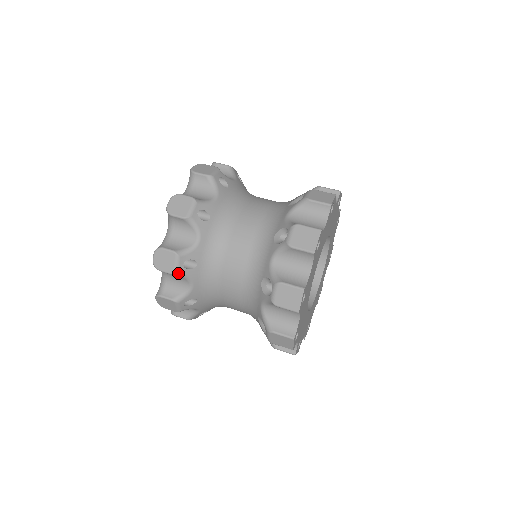
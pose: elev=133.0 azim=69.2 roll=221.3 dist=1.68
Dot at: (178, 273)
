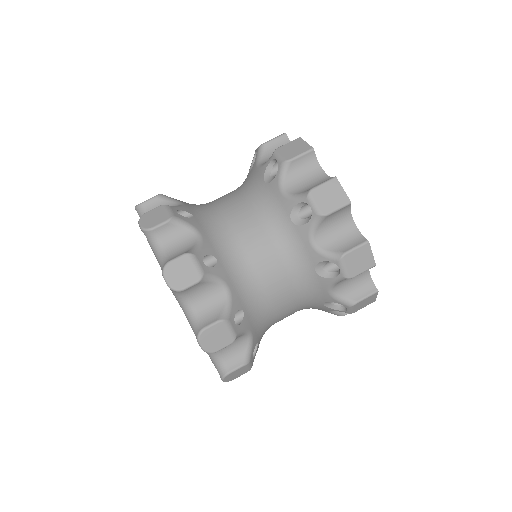
Dot at: occluded
